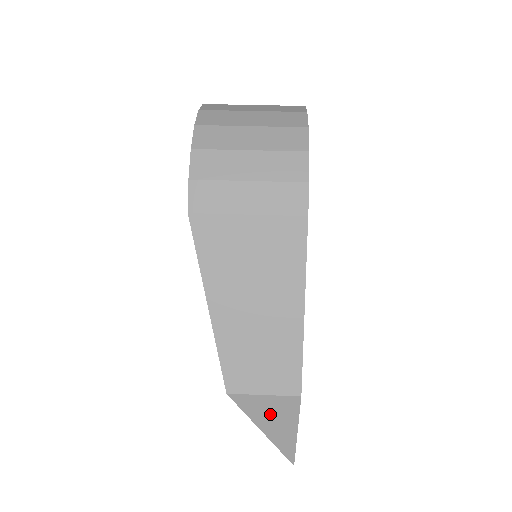
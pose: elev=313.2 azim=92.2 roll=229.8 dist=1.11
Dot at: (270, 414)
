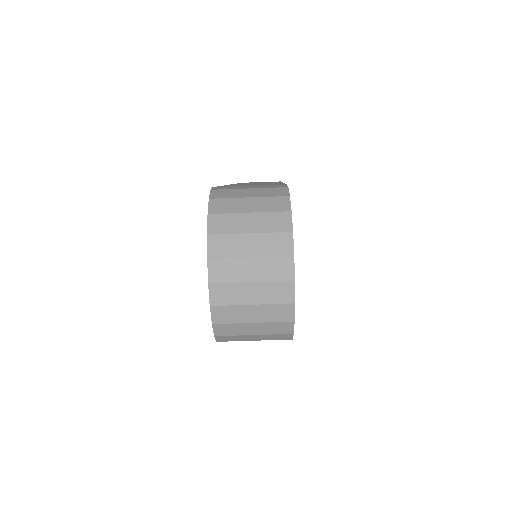
Dot at: occluded
